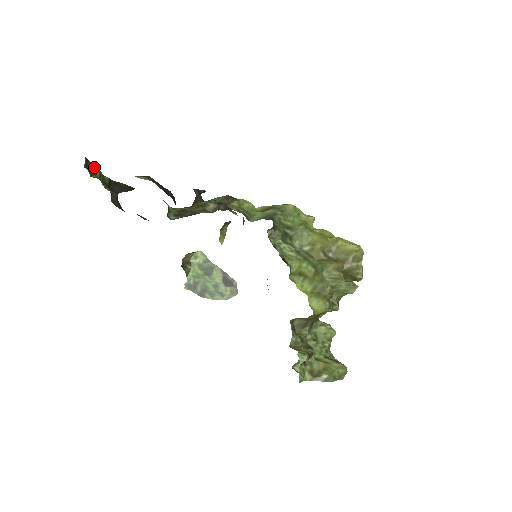
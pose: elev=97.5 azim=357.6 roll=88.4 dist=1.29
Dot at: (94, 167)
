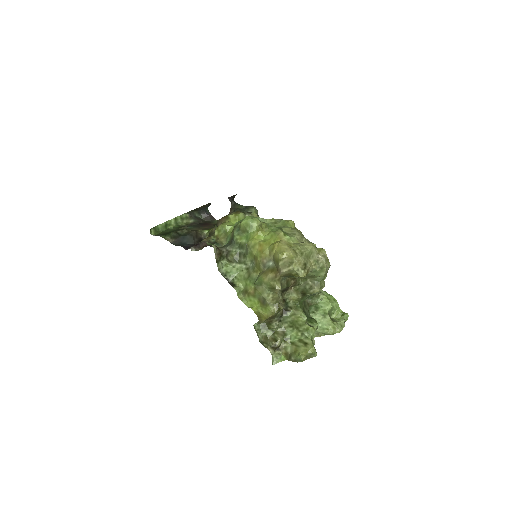
Dot at: (165, 222)
